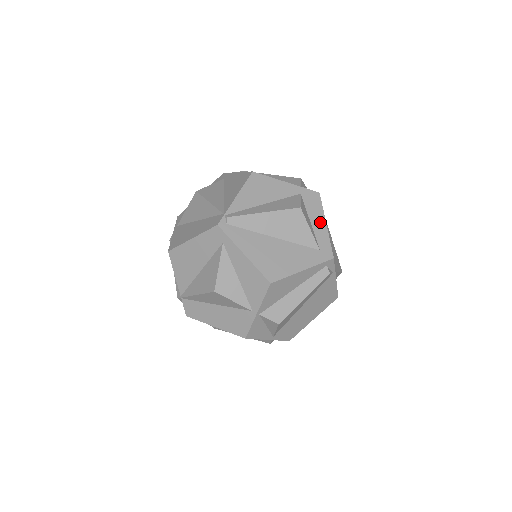
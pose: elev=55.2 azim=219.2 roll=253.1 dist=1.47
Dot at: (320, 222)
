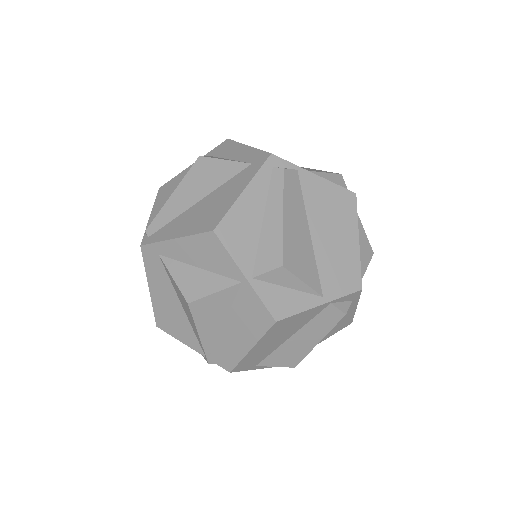
Dot at: (240, 150)
